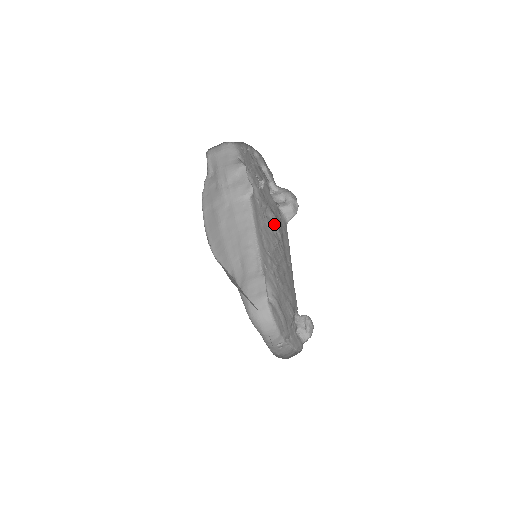
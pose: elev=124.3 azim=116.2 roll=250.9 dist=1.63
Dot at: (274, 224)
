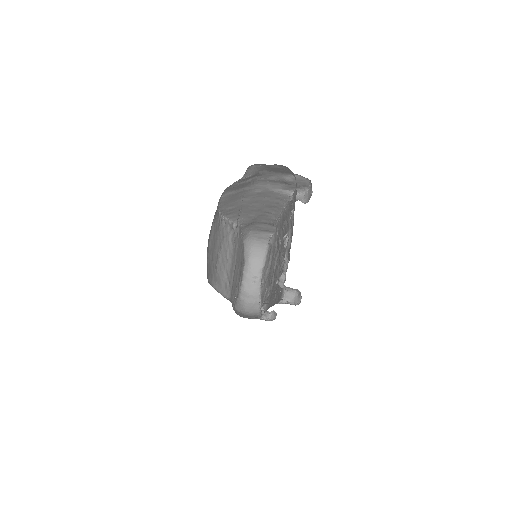
Dot at: occluded
